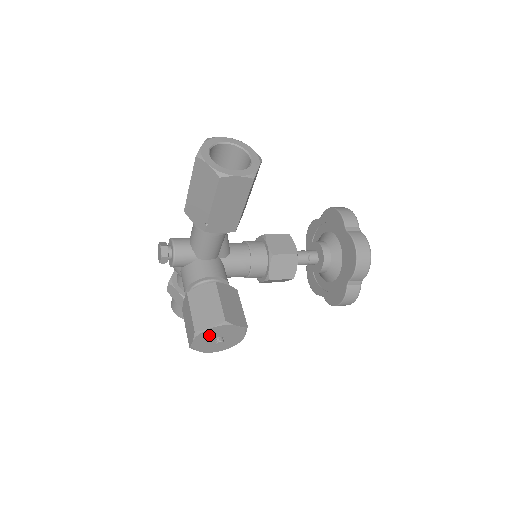
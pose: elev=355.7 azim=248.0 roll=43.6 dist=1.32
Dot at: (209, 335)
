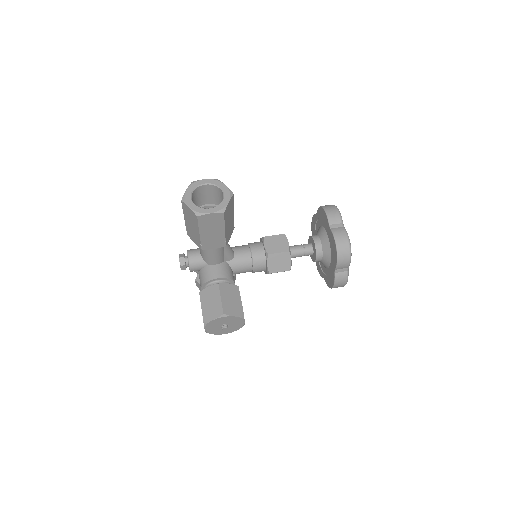
Dot at: (215, 324)
